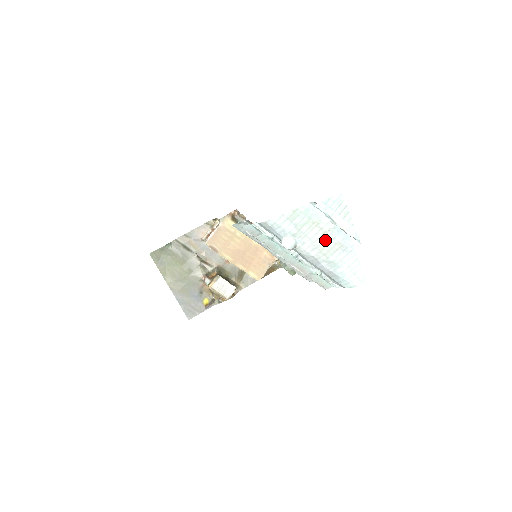
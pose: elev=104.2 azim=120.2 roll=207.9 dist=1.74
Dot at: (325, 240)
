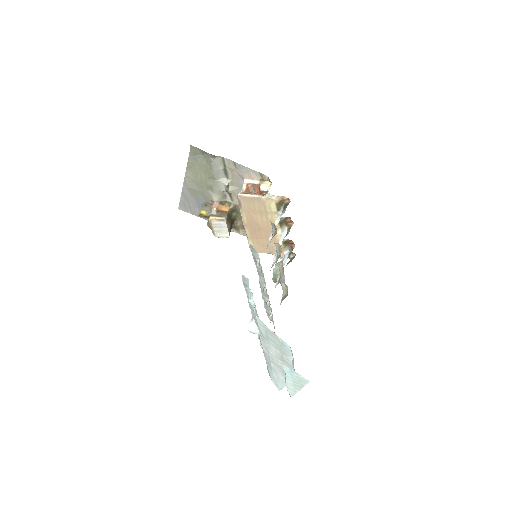
Dot at: (278, 359)
